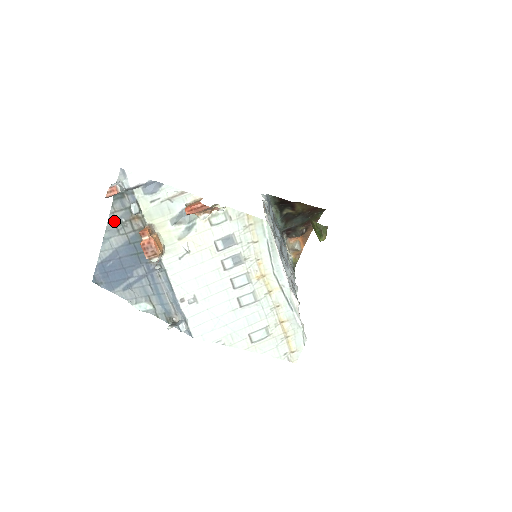
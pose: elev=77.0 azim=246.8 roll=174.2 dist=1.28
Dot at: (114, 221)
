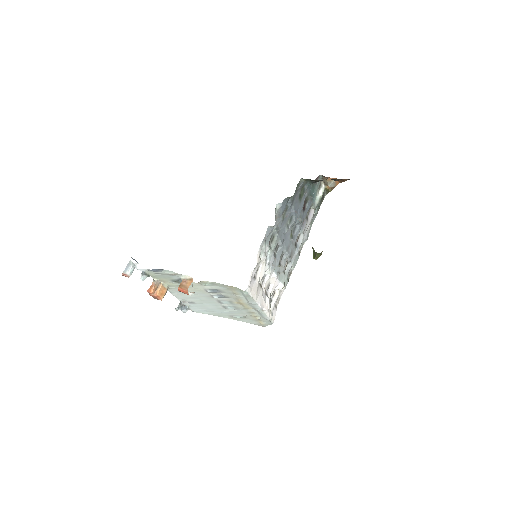
Dot at: occluded
